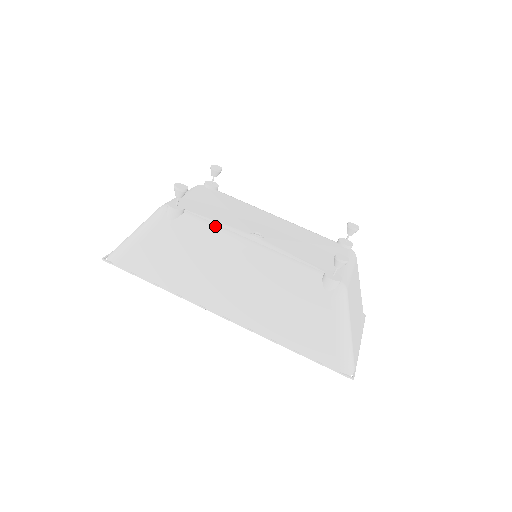
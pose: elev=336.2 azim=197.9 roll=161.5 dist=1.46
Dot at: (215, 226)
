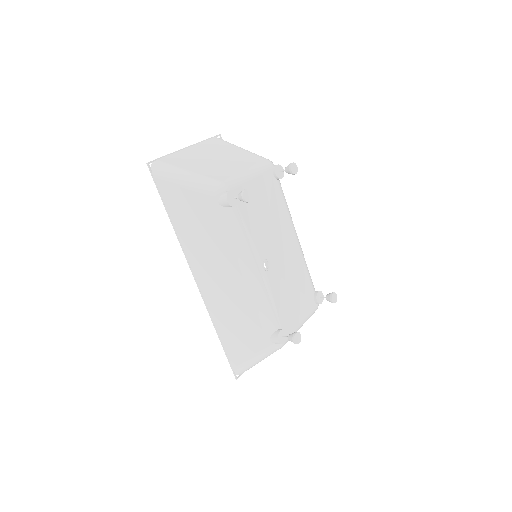
Dot at: (245, 237)
